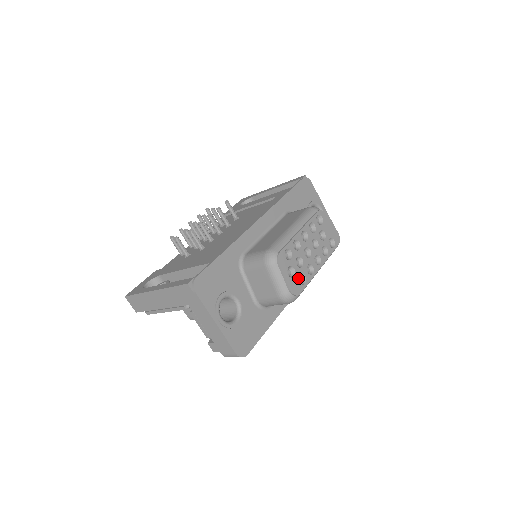
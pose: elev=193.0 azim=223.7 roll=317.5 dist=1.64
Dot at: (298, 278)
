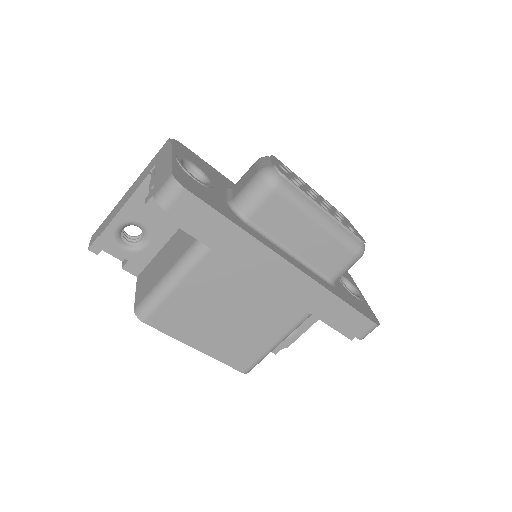
Dot at: (290, 177)
